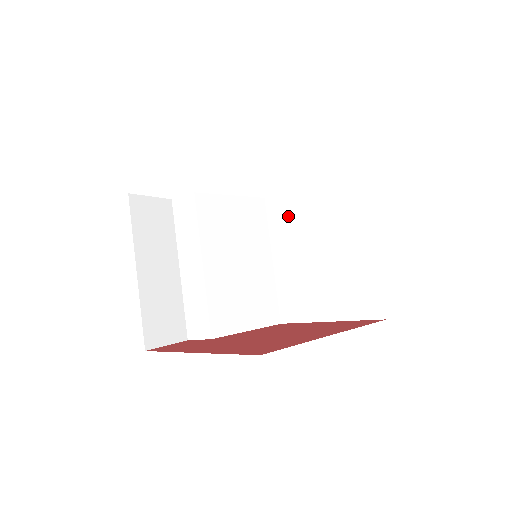
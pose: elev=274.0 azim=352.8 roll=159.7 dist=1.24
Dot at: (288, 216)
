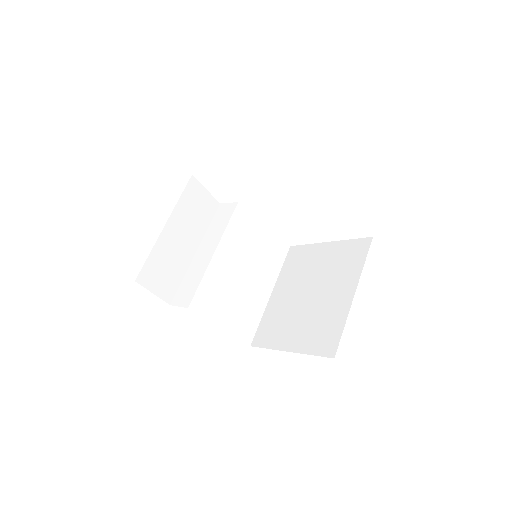
Dot at: (300, 262)
